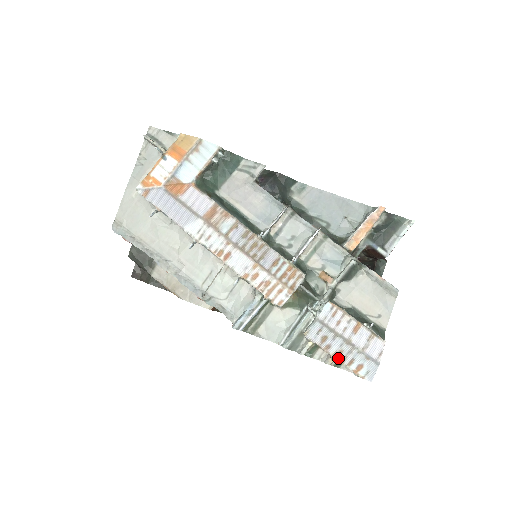
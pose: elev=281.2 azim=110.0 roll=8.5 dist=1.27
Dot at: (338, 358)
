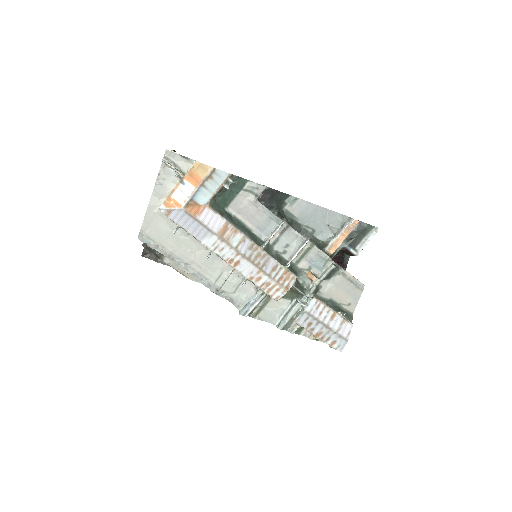
Dot at: (319, 337)
